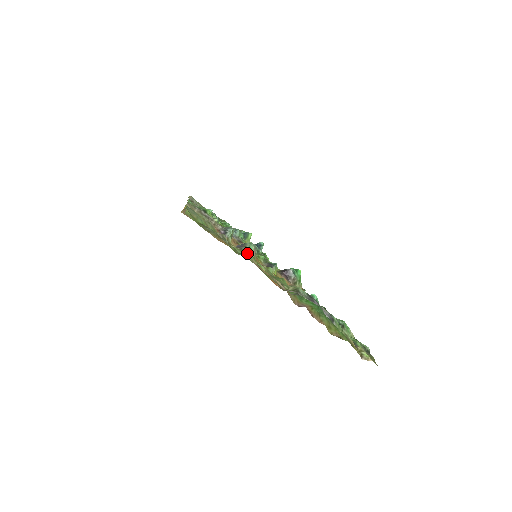
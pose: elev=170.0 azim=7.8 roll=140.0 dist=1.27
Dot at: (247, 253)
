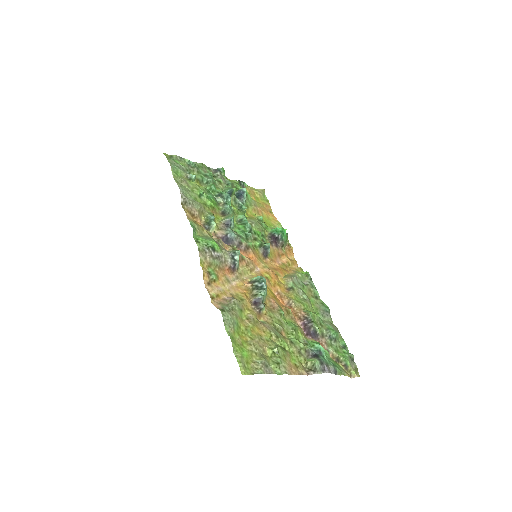
Dot at: (278, 353)
